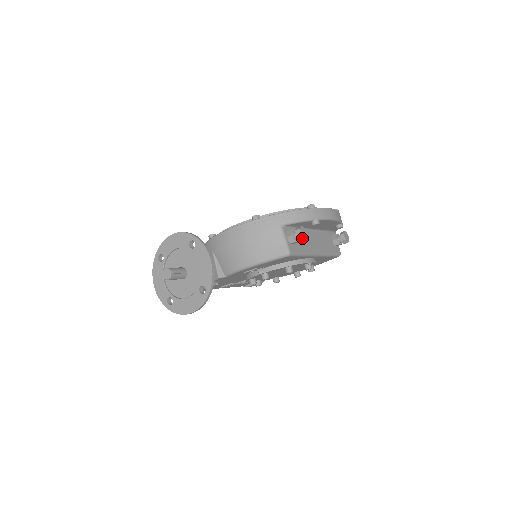
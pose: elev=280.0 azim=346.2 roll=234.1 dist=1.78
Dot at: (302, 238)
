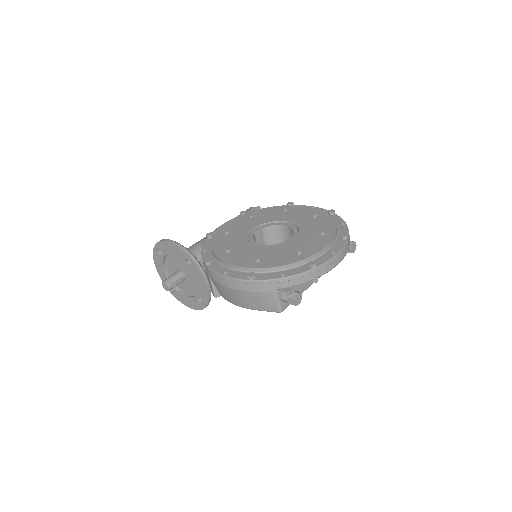
Dot at: (295, 305)
